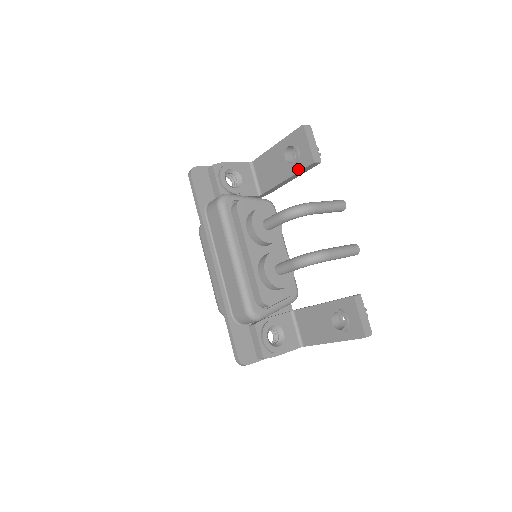
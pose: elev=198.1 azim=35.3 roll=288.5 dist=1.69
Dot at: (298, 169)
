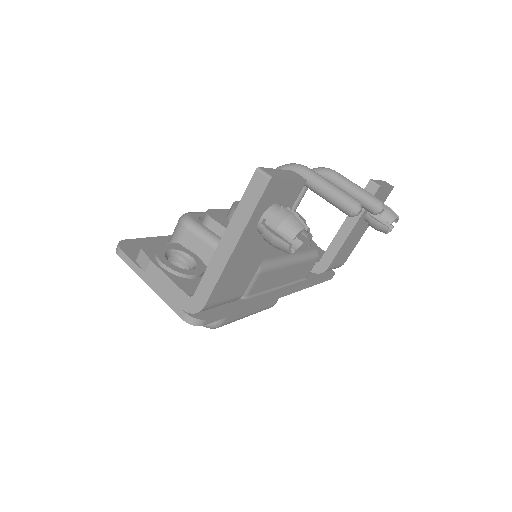
Dot at: occluded
